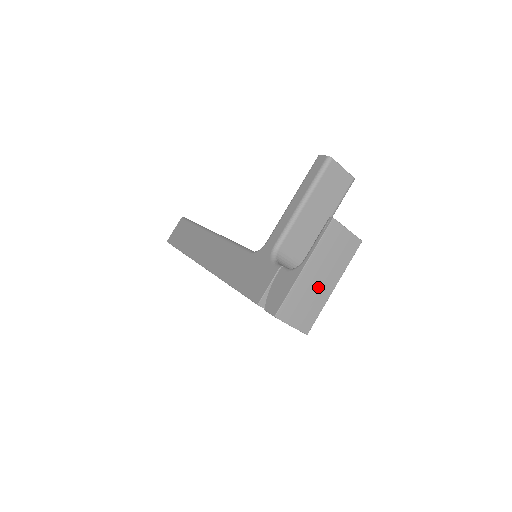
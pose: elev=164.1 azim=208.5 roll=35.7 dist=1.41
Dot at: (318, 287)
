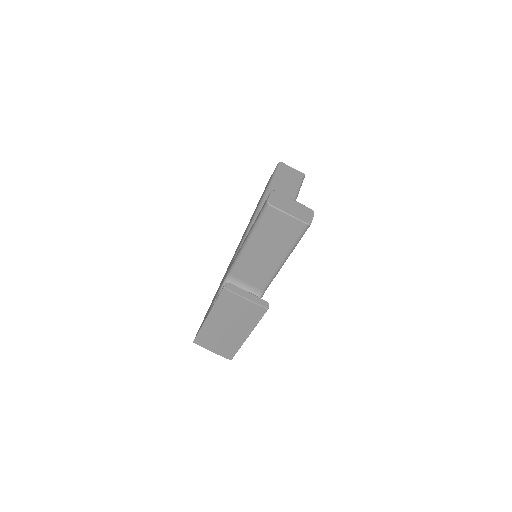
Dot at: (228, 333)
